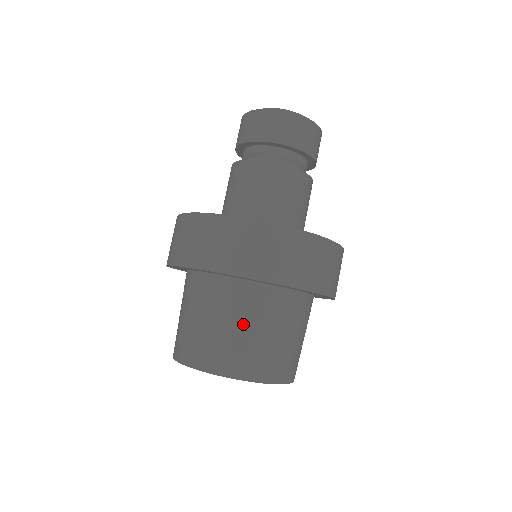
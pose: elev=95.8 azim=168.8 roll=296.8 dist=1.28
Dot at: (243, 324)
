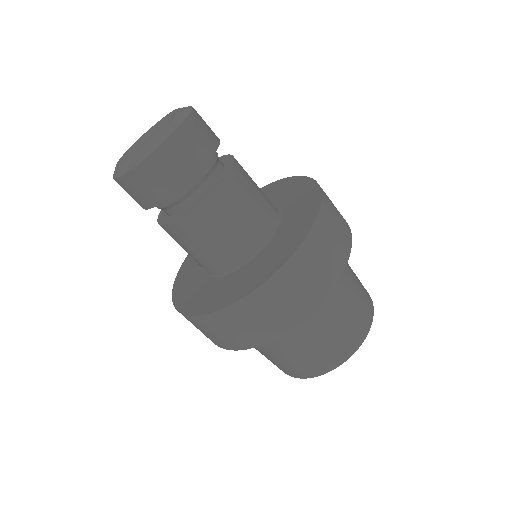
Dot at: (290, 350)
